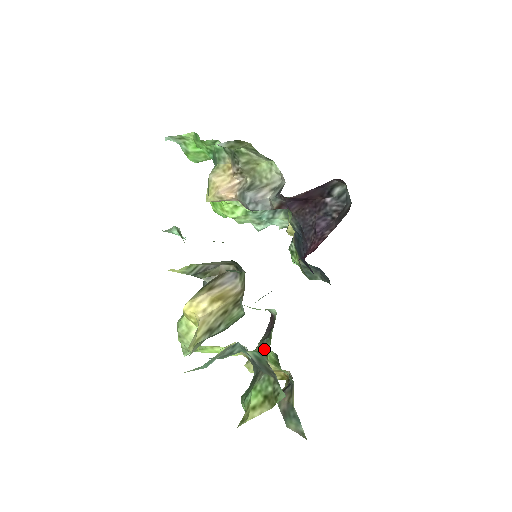
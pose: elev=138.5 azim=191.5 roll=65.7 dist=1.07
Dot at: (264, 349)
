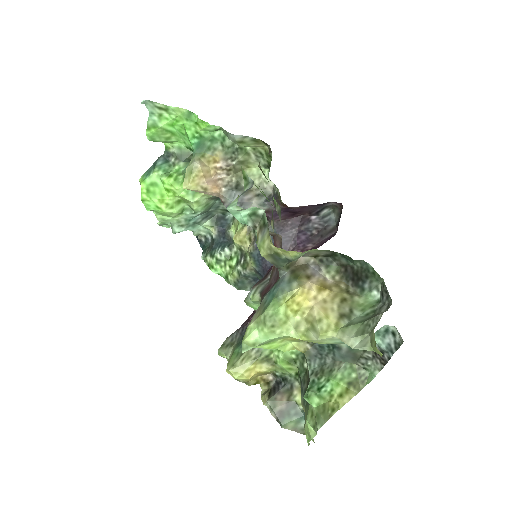
Dot at: (263, 350)
